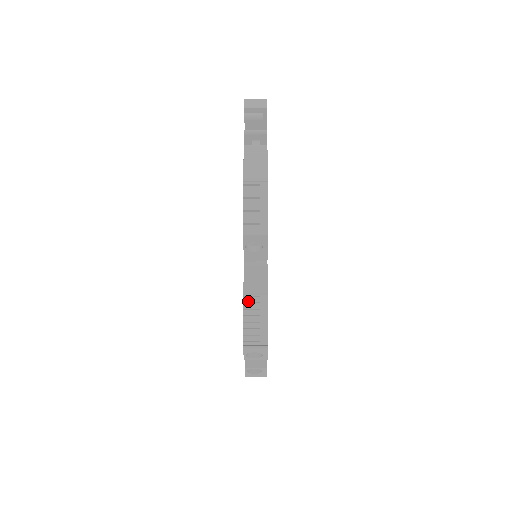
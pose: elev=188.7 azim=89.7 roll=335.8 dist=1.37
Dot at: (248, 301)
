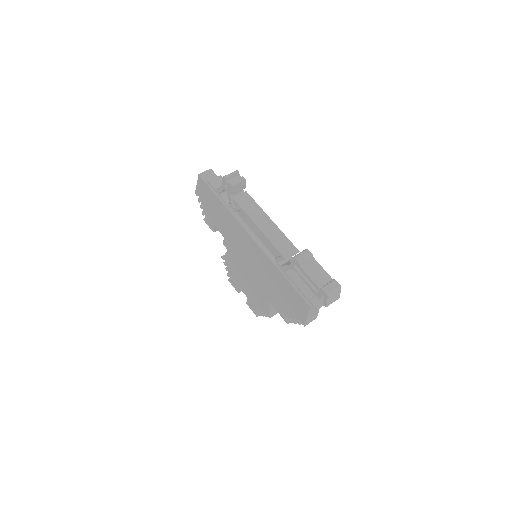
Dot at: occluded
